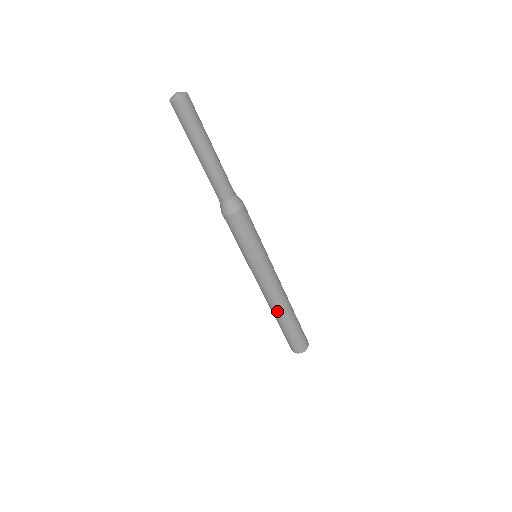
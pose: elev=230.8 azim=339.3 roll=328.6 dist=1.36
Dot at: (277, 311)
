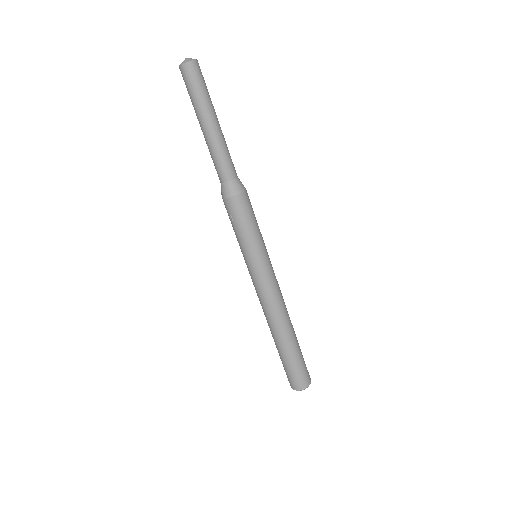
Dot at: (272, 328)
